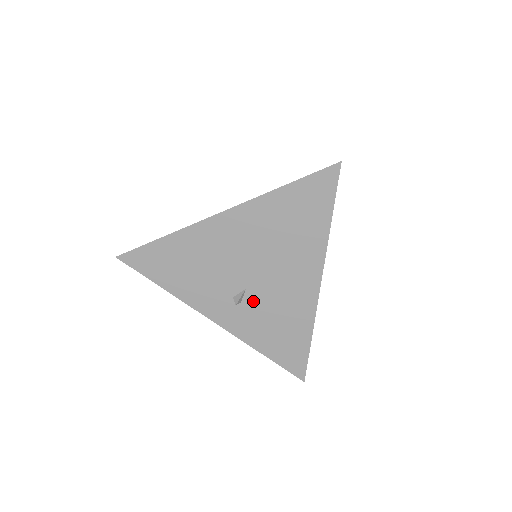
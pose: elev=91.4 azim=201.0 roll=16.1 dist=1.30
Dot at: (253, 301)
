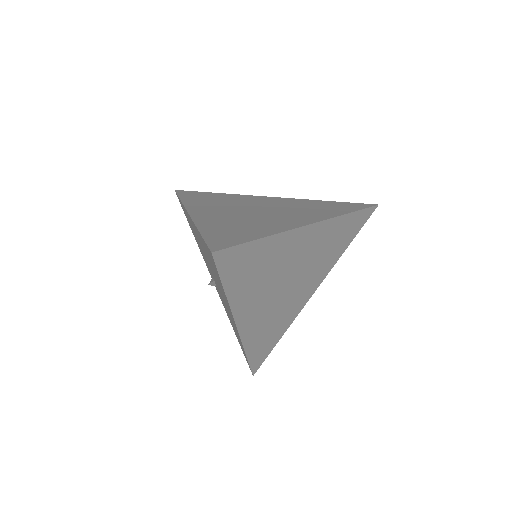
Dot at: (219, 292)
